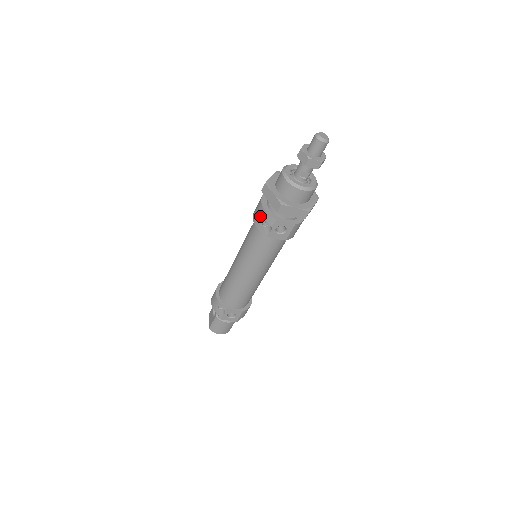
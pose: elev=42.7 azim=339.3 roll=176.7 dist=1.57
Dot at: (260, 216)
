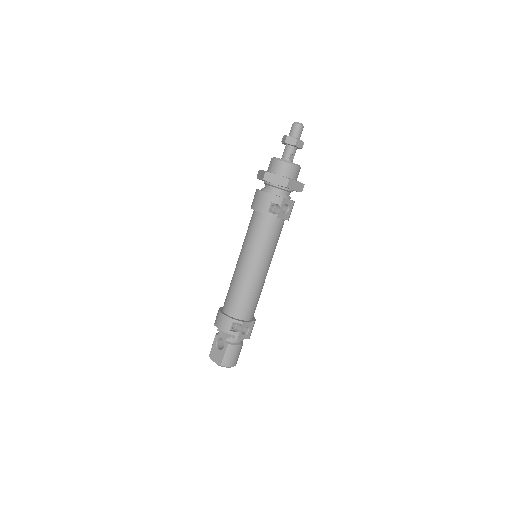
Dot at: (267, 202)
